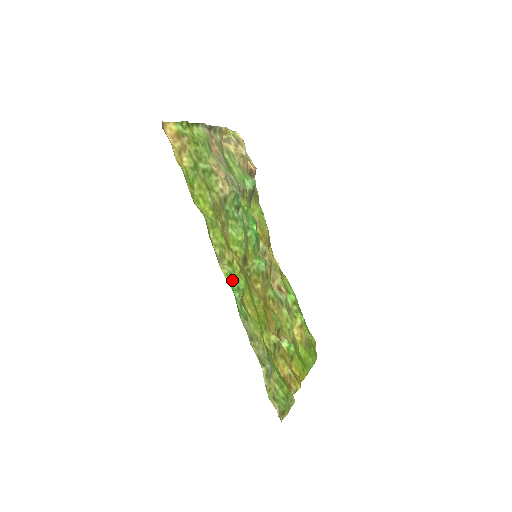
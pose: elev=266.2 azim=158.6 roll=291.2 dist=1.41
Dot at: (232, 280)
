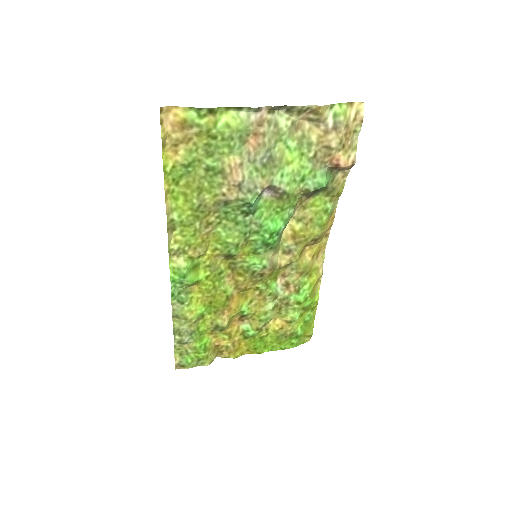
Dot at: (176, 275)
